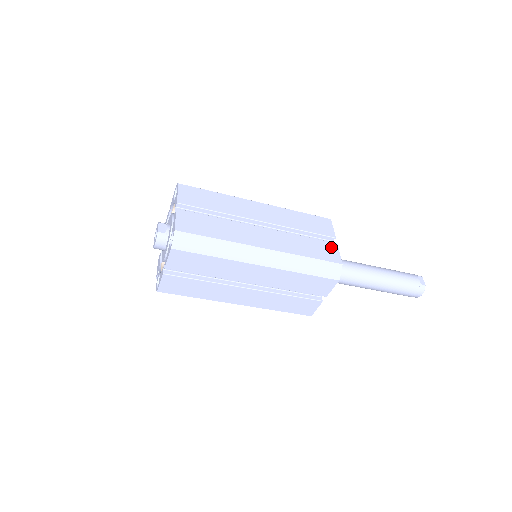
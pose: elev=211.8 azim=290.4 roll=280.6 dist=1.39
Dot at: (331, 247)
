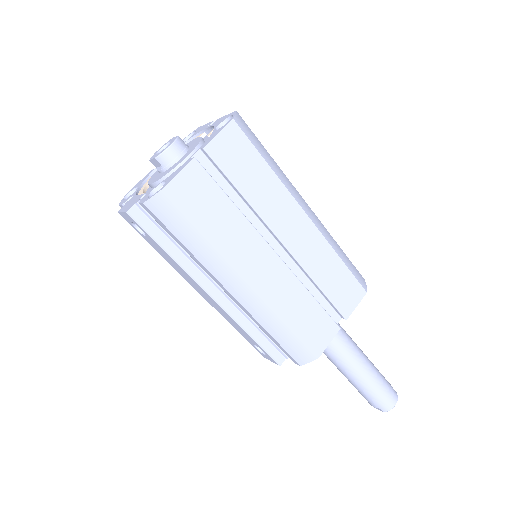
Dot at: occluded
